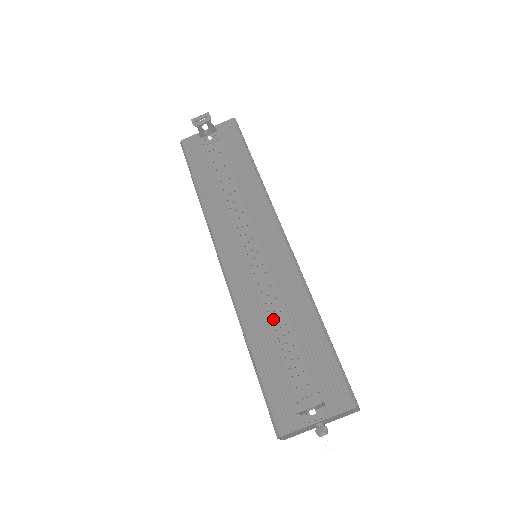
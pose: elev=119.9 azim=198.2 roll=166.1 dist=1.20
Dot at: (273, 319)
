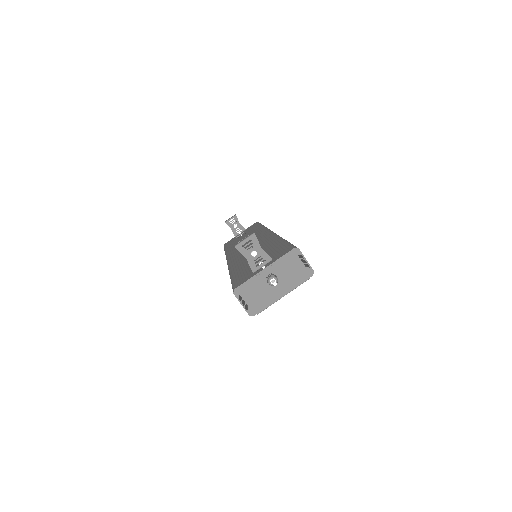
Dot at: occluded
